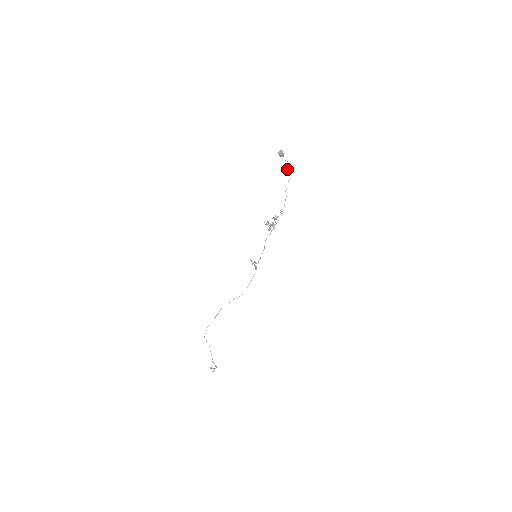
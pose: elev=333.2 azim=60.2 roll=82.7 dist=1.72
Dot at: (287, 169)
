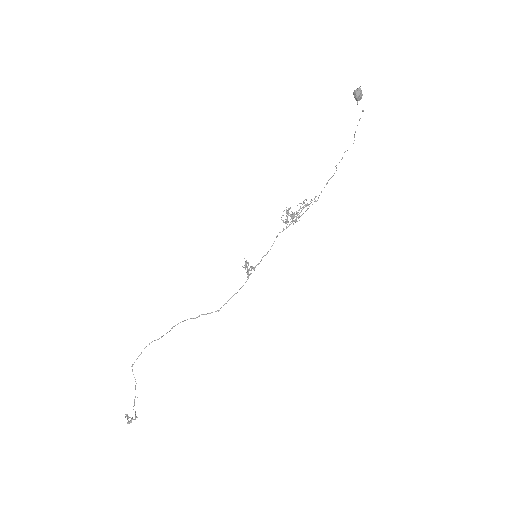
Dot at: (357, 125)
